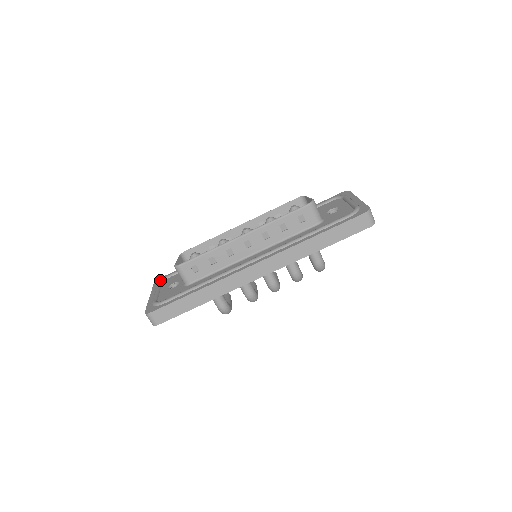
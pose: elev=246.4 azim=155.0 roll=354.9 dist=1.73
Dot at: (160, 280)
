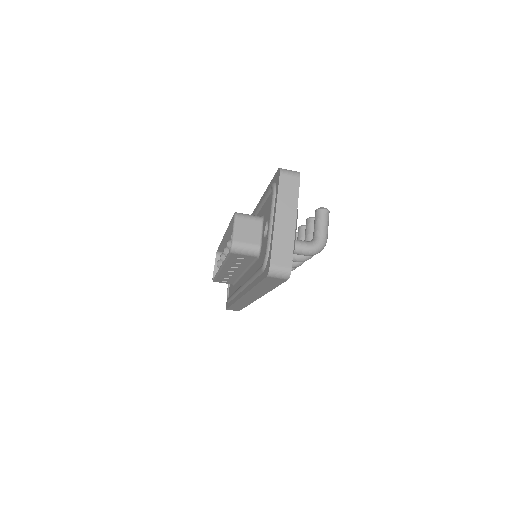
Dot at: occluded
